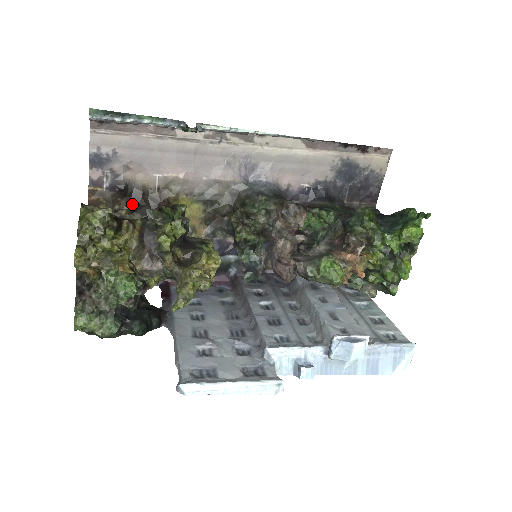
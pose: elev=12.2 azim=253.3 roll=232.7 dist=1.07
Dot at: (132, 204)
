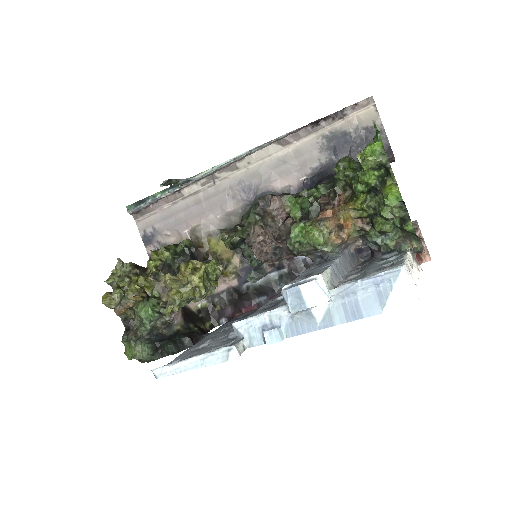
Dot at: occluded
